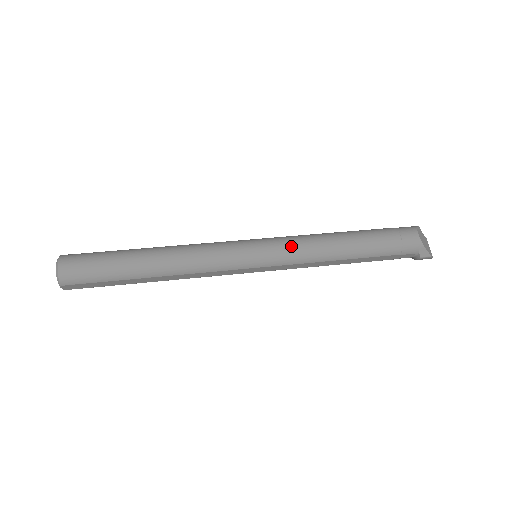
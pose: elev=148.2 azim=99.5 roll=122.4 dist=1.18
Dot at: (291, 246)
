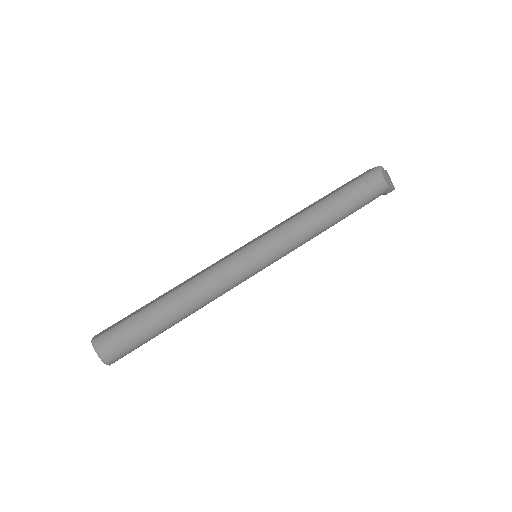
Dot at: (287, 242)
